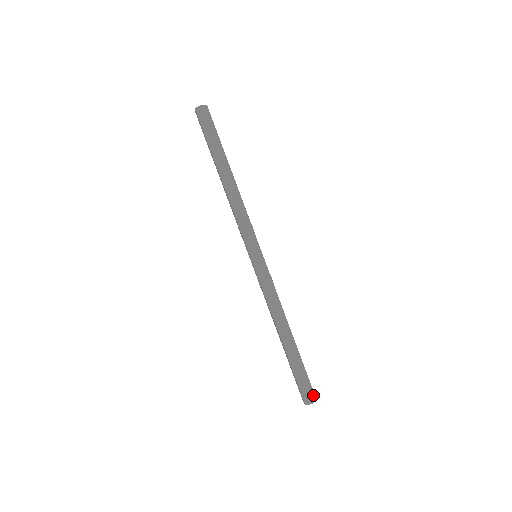
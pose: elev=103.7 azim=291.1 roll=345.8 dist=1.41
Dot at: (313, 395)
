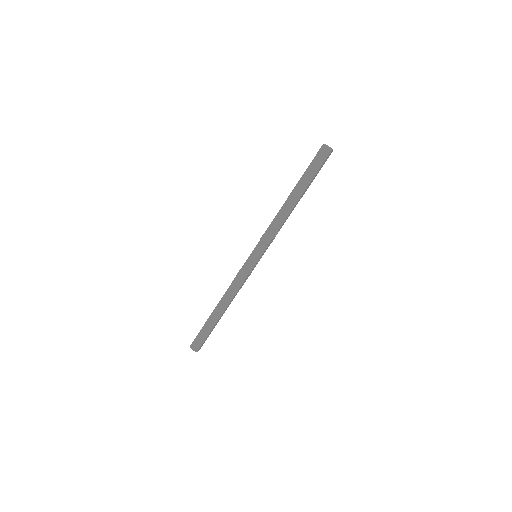
Dot at: (198, 348)
